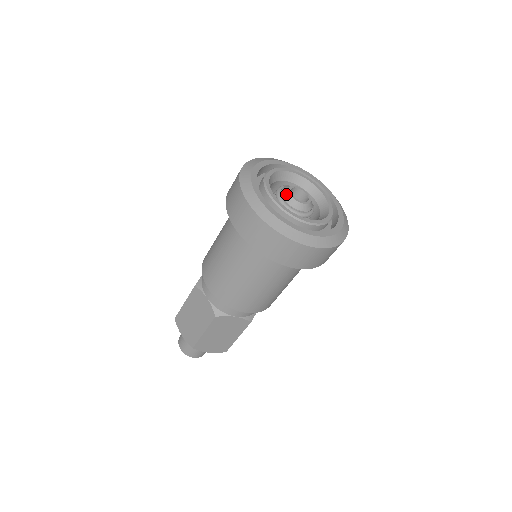
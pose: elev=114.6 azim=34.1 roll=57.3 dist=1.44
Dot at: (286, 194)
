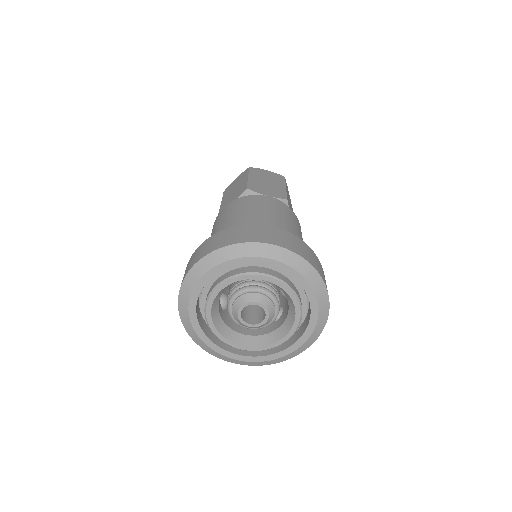
Dot at: (242, 325)
